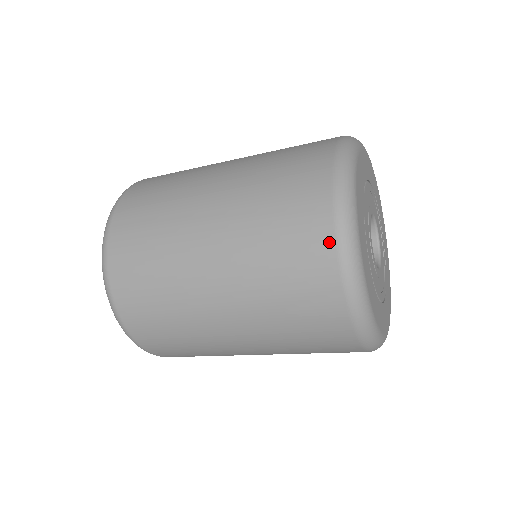
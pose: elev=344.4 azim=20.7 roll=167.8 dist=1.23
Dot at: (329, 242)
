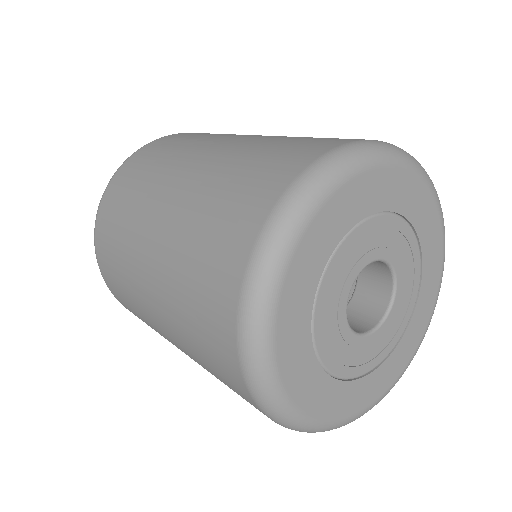
Dot at: (242, 385)
